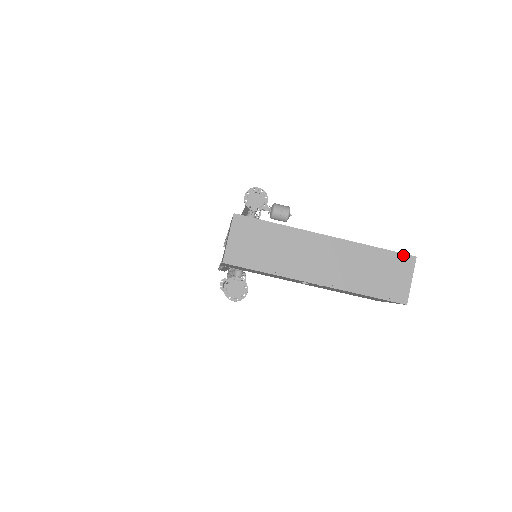
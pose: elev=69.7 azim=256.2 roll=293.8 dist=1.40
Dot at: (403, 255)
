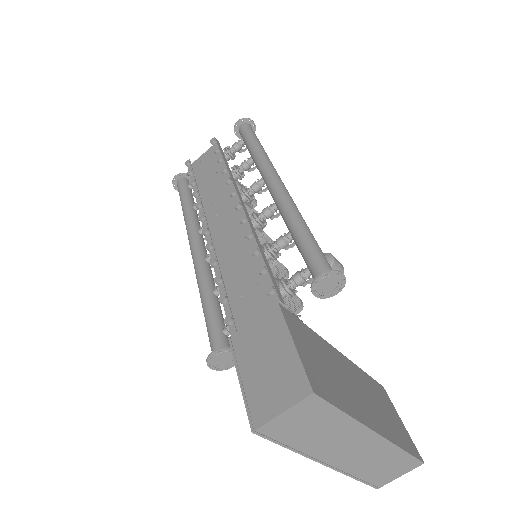
Dot at: (417, 460)
